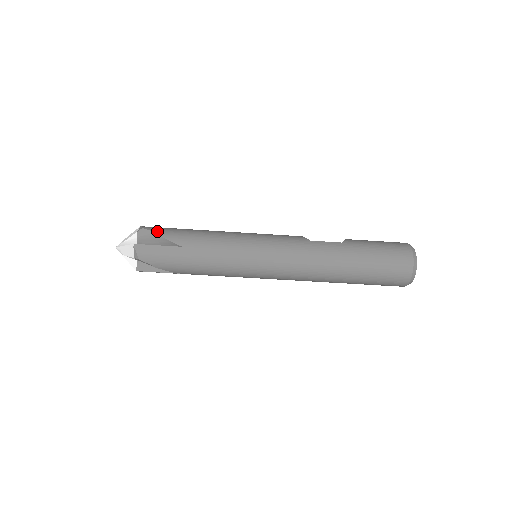
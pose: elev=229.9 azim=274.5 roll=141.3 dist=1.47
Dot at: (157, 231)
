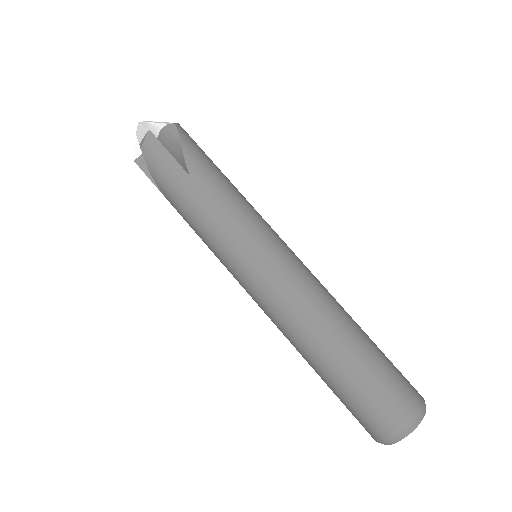
Dot at: occluded
